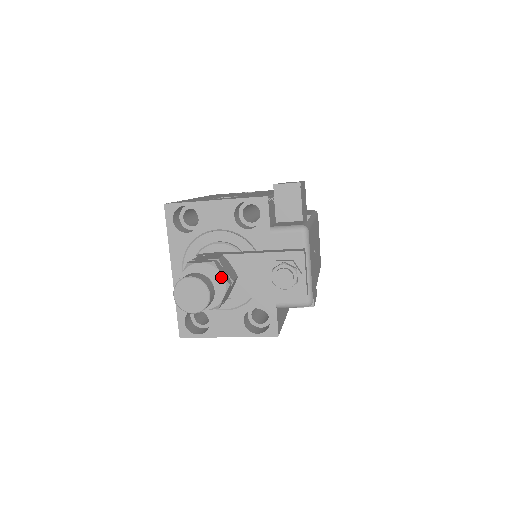
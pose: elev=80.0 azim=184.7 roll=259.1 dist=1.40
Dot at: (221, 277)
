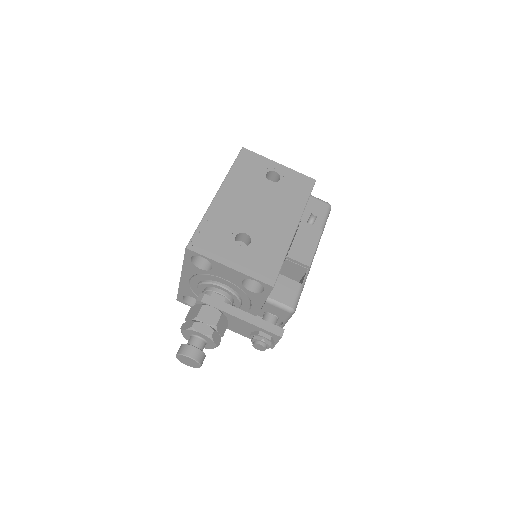
Dot at: (214, 344)
